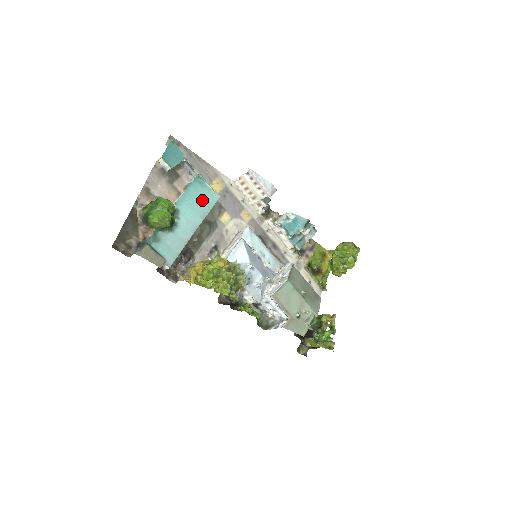
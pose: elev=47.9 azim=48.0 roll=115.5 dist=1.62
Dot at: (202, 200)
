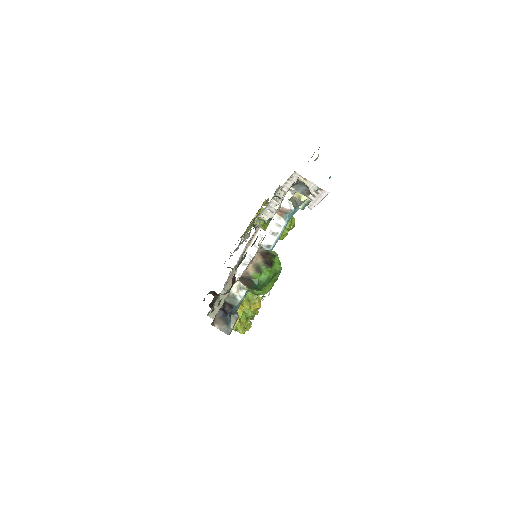
Dot at: occluded
